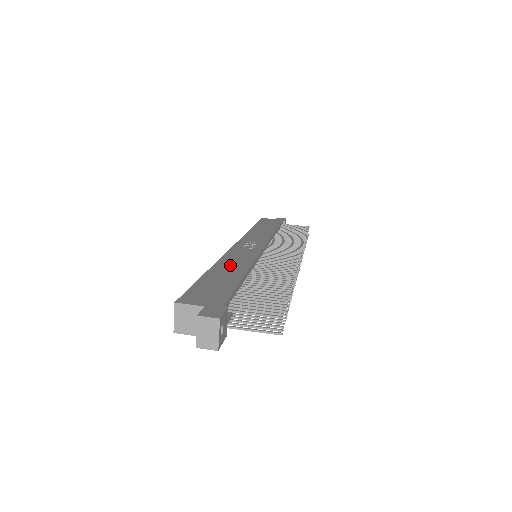
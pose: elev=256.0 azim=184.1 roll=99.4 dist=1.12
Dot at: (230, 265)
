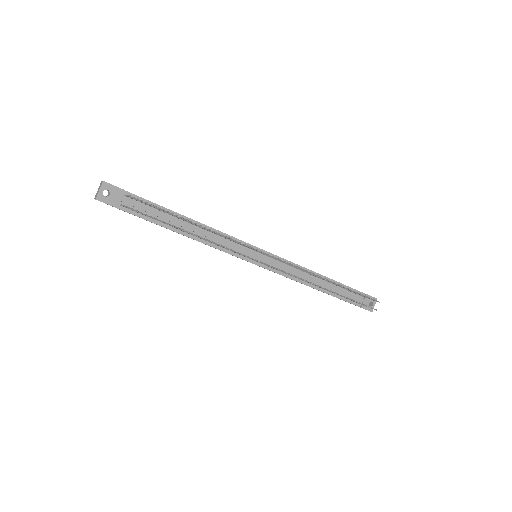
Dot at: occluded
